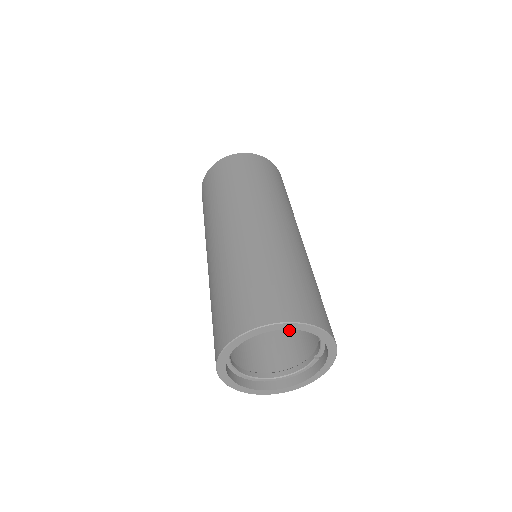
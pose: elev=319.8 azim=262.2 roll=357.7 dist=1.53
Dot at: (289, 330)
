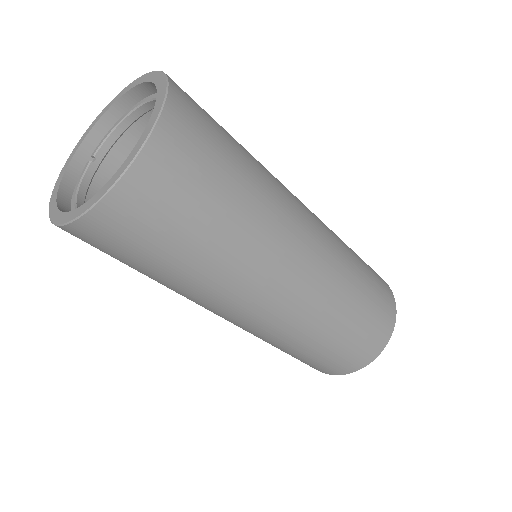
Dot at: occluded
